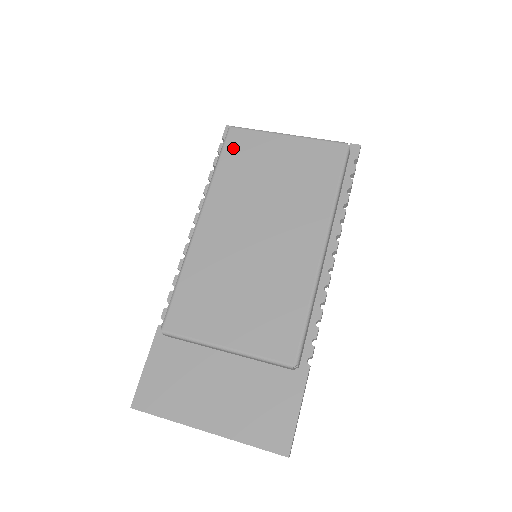
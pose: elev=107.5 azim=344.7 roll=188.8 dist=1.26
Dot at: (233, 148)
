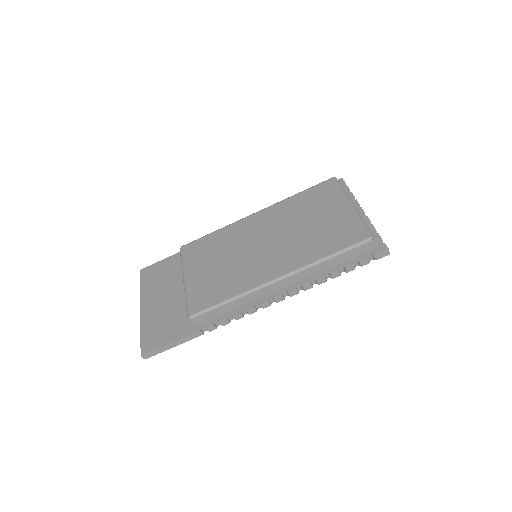
Dot at: (319, 189)
